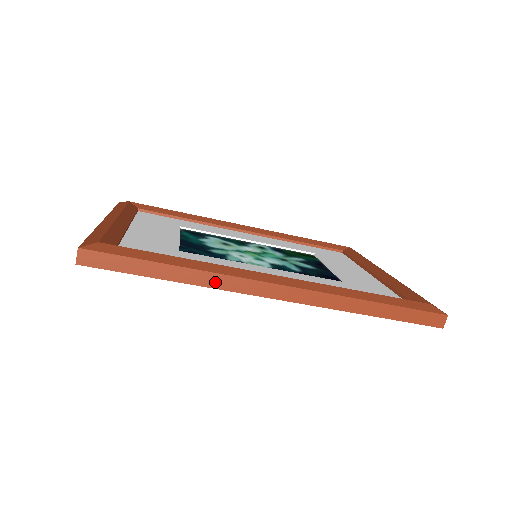
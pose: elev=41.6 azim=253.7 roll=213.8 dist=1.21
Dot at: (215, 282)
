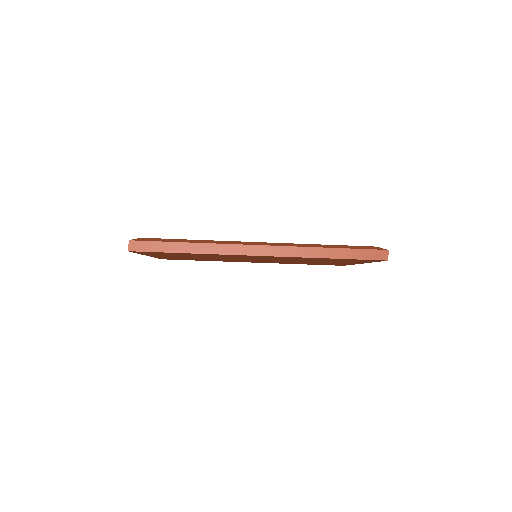
Dot at: (217, 250)
